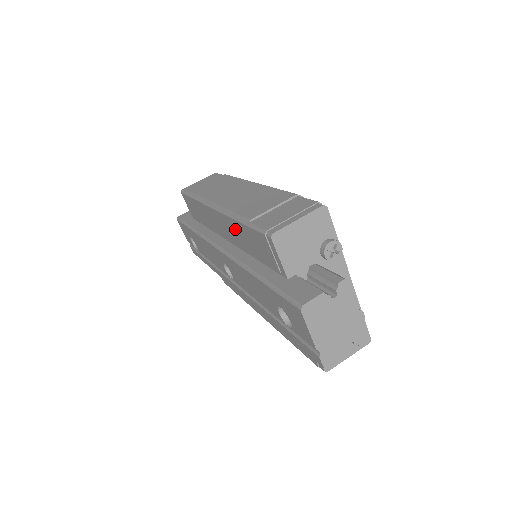
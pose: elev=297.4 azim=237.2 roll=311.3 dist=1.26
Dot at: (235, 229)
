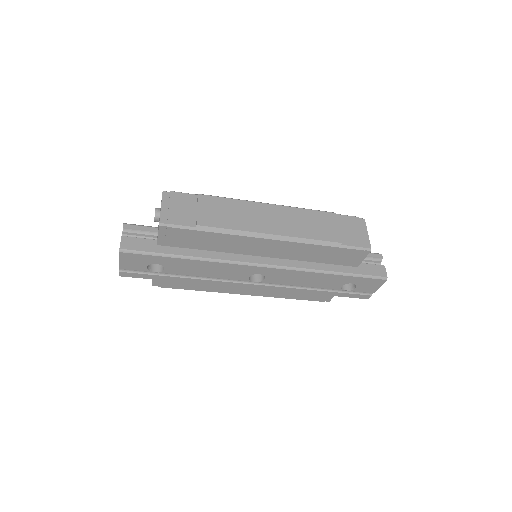
Dot at: (306, 250)
